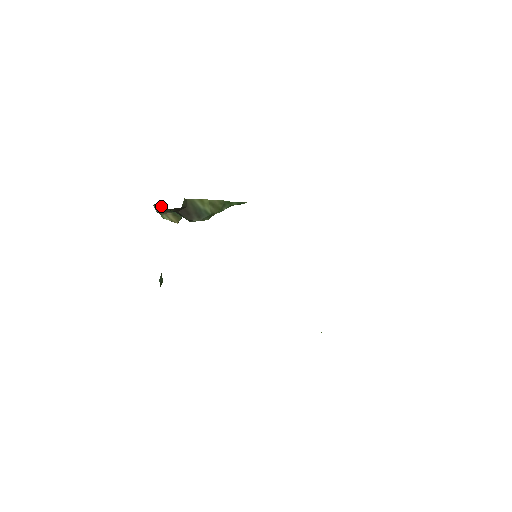
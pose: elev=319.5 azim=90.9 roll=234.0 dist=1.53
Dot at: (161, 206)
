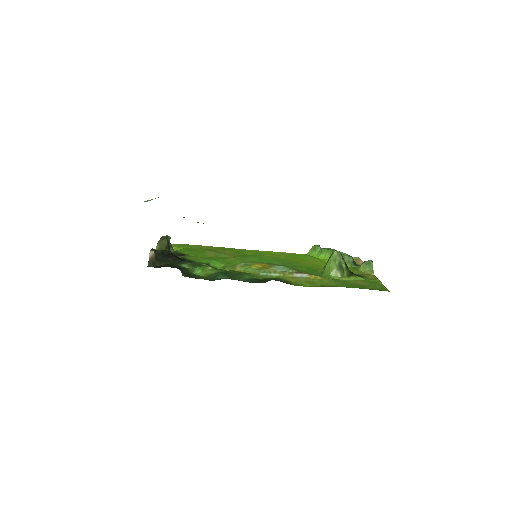
Dot at: occluded
